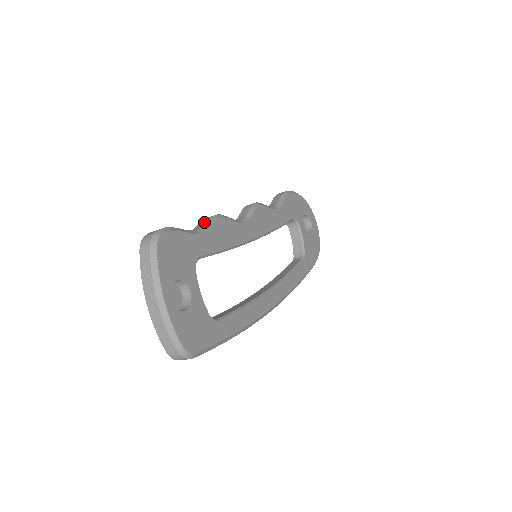
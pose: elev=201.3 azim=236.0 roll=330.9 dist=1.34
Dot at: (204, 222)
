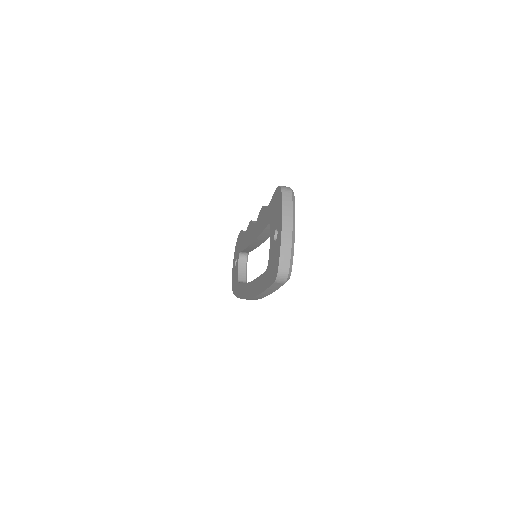
Dot at: occluded
